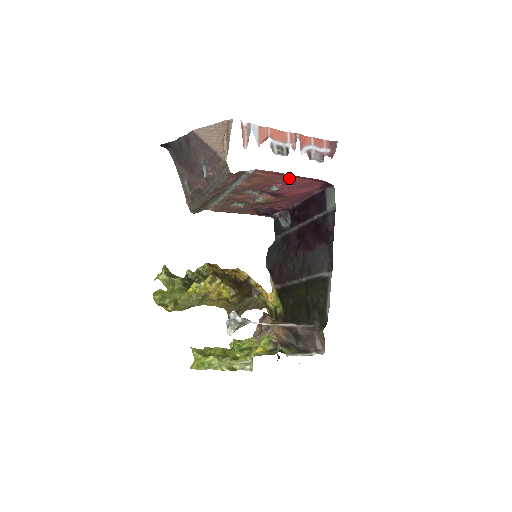
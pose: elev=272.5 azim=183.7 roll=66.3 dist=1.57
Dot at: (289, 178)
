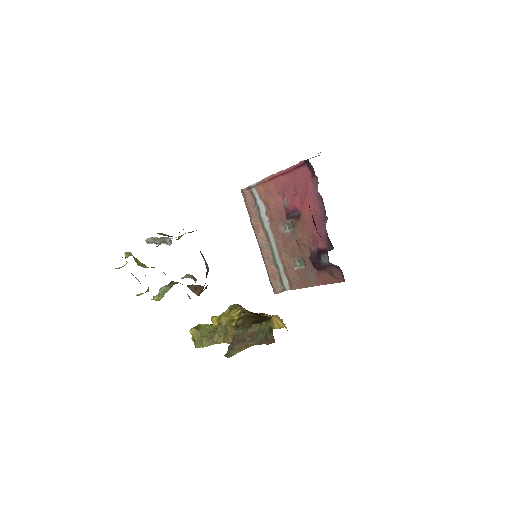
Dot at: (283, 180)
